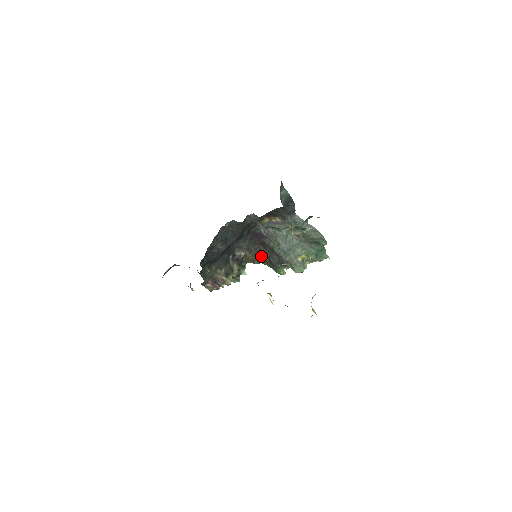
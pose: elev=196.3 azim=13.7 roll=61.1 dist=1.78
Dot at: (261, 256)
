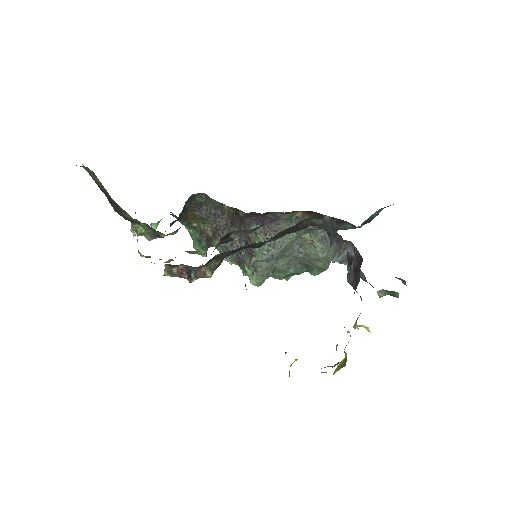
Dot at: (203, 222)
